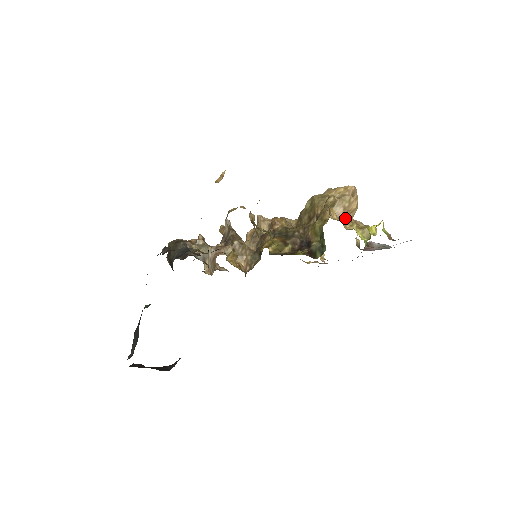
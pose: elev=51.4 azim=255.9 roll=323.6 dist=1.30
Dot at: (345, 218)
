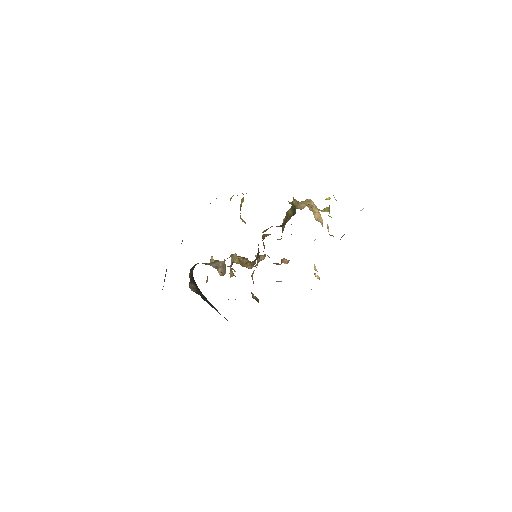
Dot at: (308, 205)
